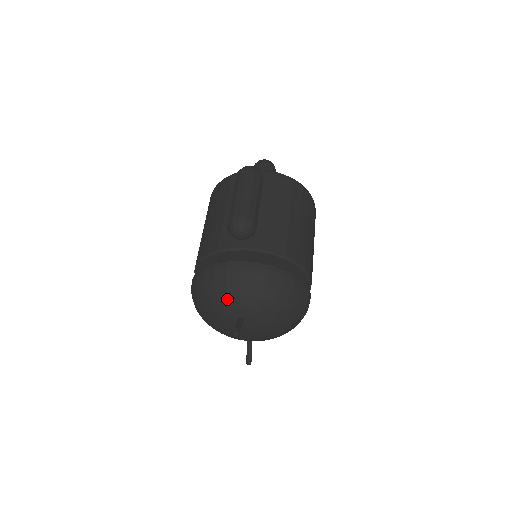
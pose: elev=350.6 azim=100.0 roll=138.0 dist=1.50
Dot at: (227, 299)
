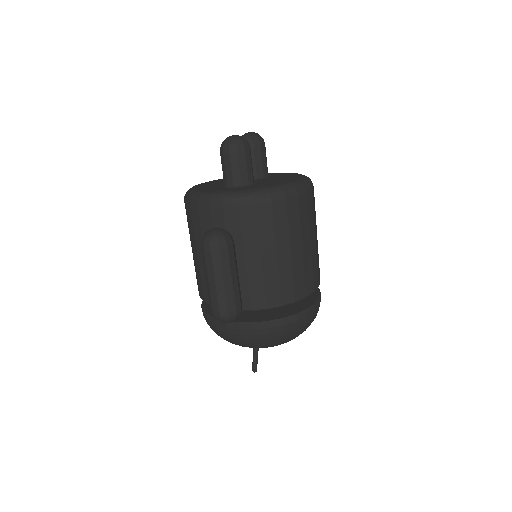
Dot at: occluded
